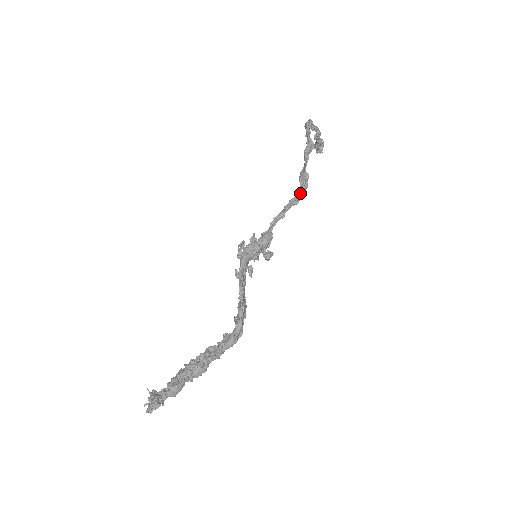
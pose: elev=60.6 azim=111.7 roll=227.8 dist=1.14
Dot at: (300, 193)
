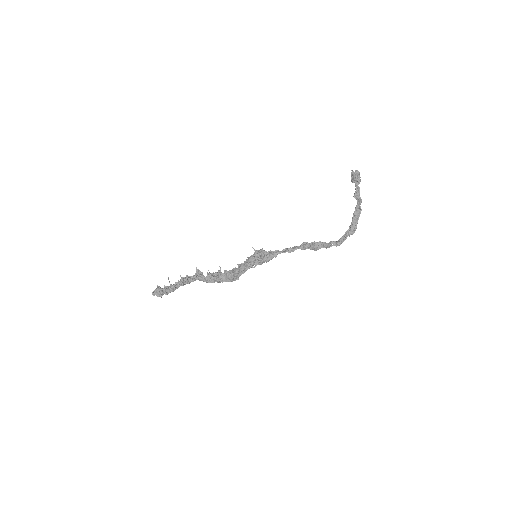
Dot at: (306, 245)
